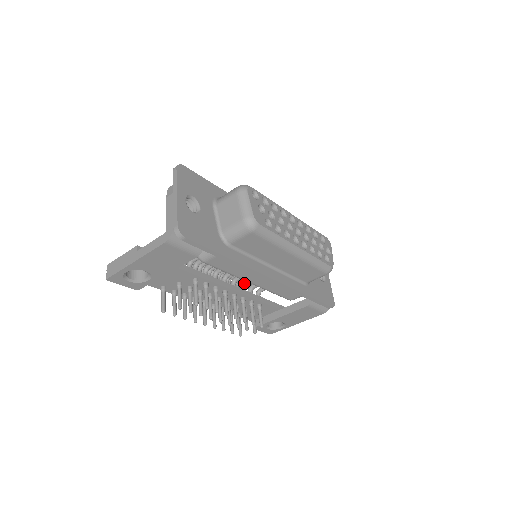
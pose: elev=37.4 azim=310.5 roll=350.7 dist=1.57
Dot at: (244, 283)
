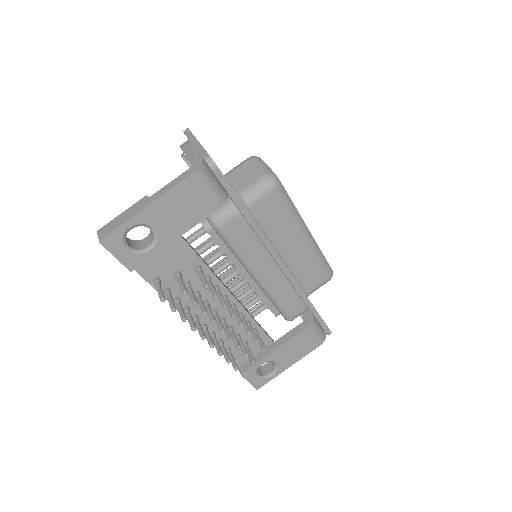
Dot at: (238, 299)
